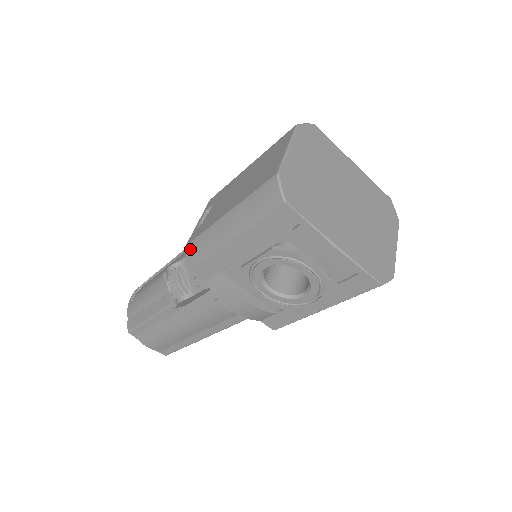
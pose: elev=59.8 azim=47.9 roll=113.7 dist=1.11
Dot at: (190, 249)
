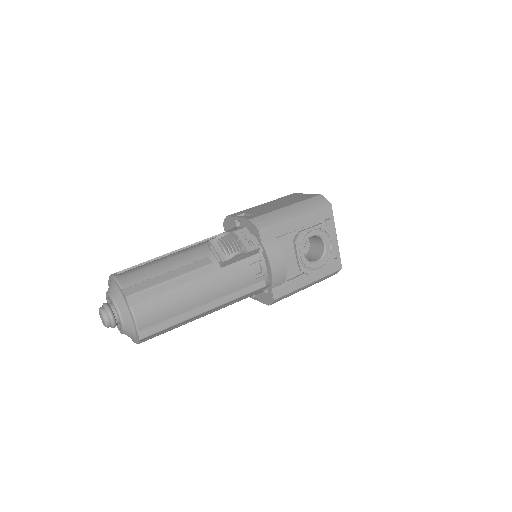
Dot at: (259, 219)
